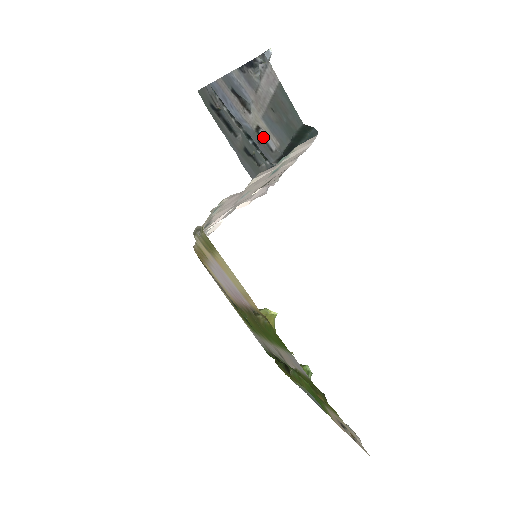
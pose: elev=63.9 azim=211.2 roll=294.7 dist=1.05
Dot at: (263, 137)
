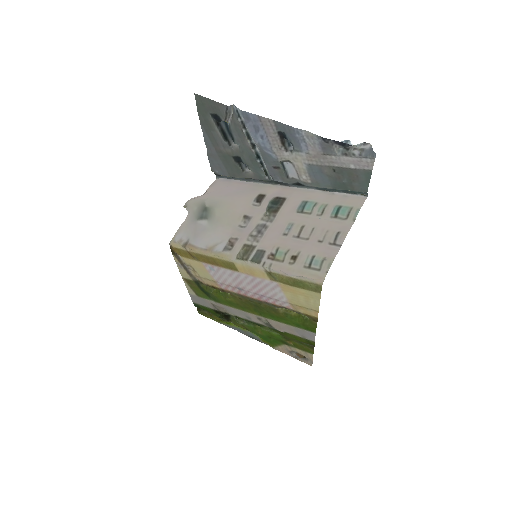
Dot at: (285, 167)
